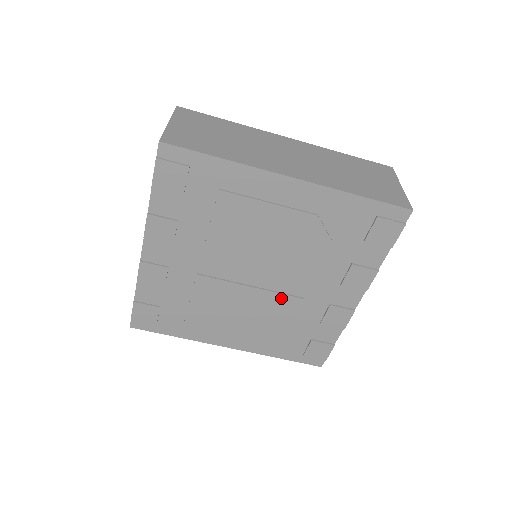
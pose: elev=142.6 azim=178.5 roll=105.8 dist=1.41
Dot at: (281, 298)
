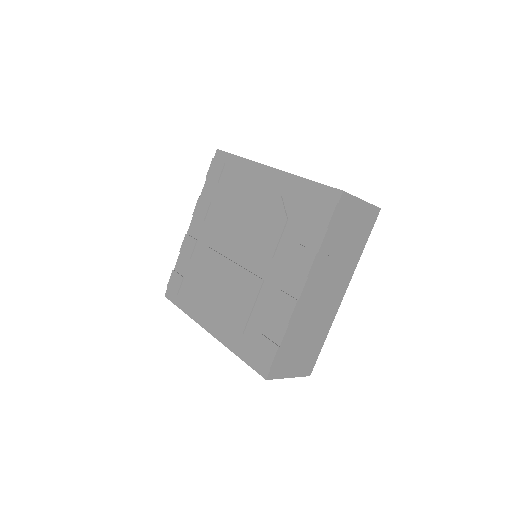
Dot at: (249, 277)
